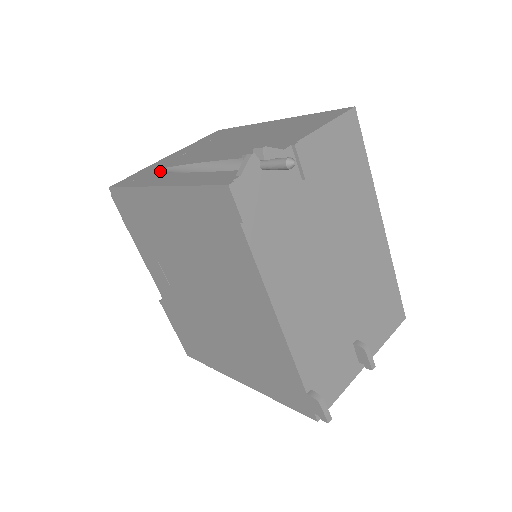
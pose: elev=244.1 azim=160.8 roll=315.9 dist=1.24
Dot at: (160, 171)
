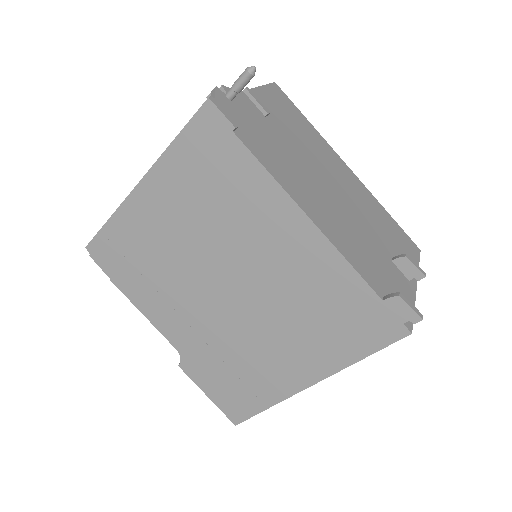
Dot at: occluded
